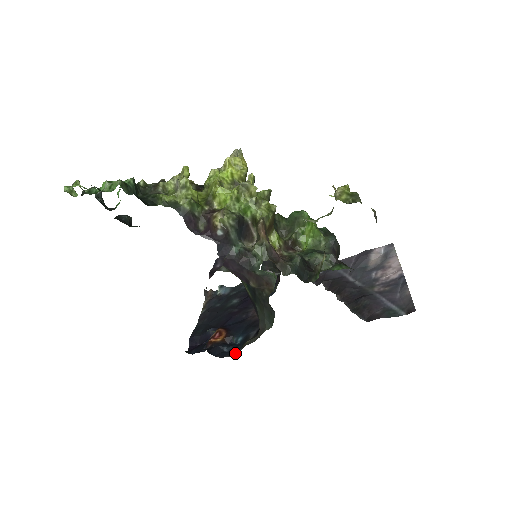
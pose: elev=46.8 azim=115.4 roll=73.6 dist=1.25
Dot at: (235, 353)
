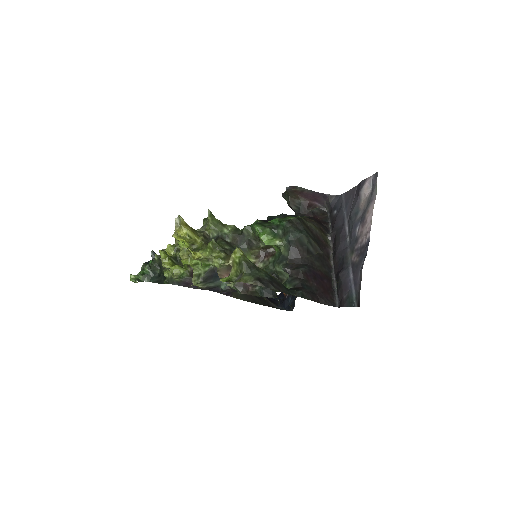
Dot at: (293, 308)
